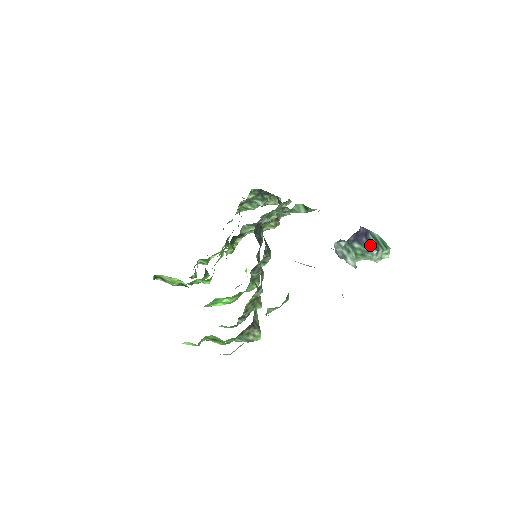
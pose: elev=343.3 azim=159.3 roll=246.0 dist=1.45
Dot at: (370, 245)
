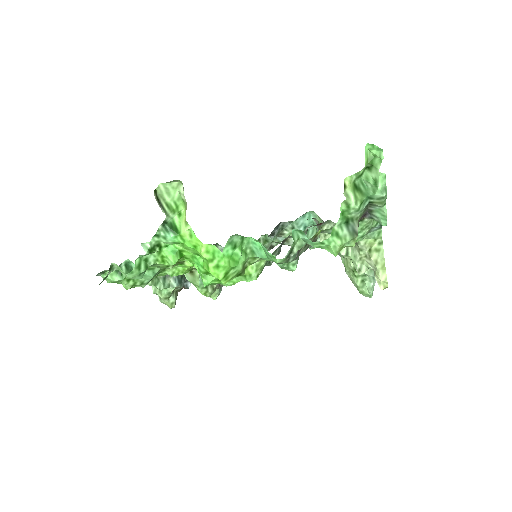
Dot at: occluded
